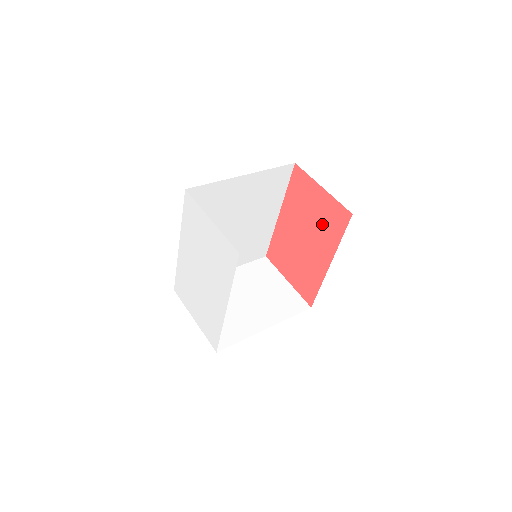
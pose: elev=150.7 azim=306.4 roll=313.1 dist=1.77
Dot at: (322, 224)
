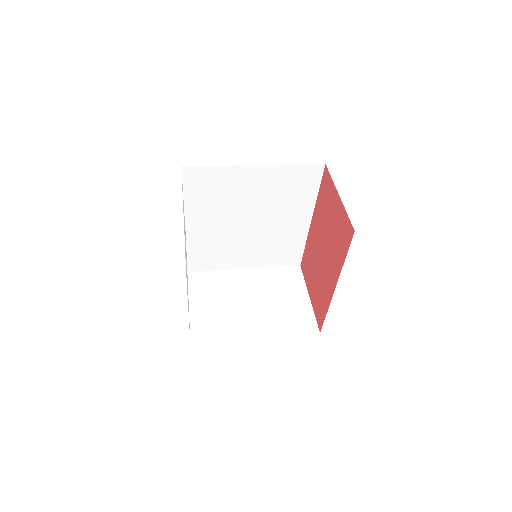
Dot at: (335, 238)
